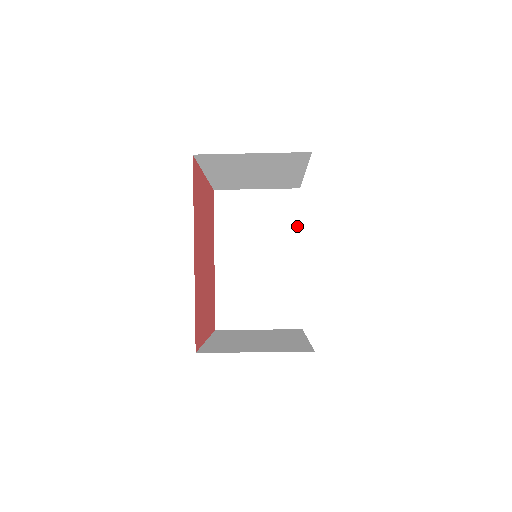
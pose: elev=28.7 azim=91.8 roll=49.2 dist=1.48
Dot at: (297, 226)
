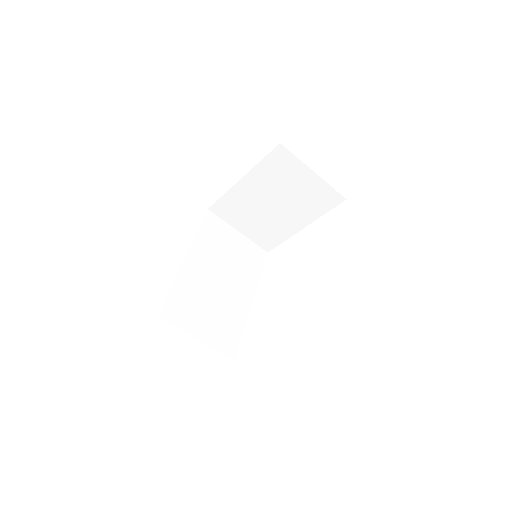
Dot at: (257, 276)
